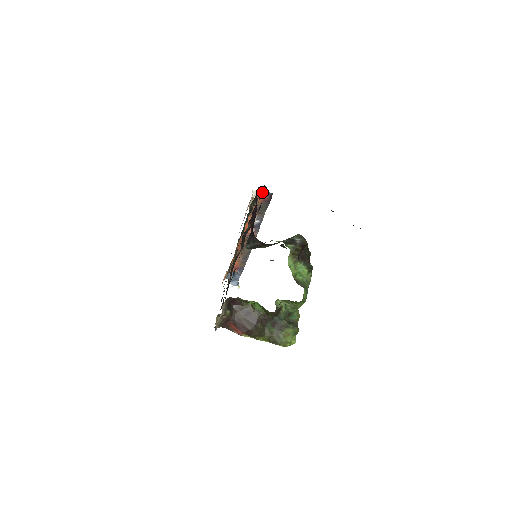
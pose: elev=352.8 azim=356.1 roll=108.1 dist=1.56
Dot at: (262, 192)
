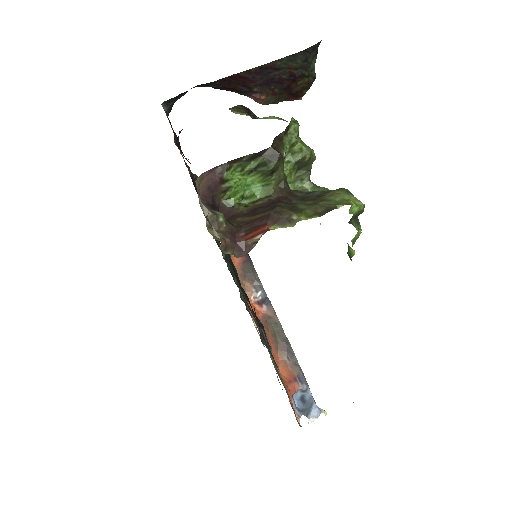
Dot at: (188, 167)
